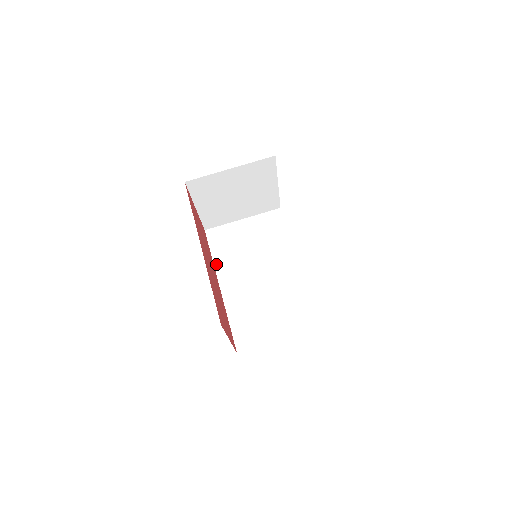
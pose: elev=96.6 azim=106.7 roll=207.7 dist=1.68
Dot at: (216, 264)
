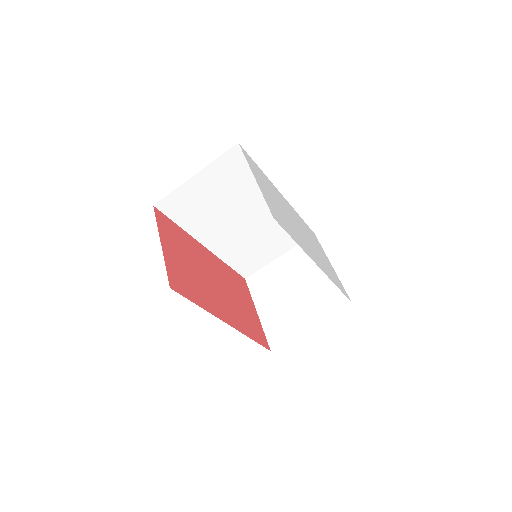
Dot at: (189, 231)
